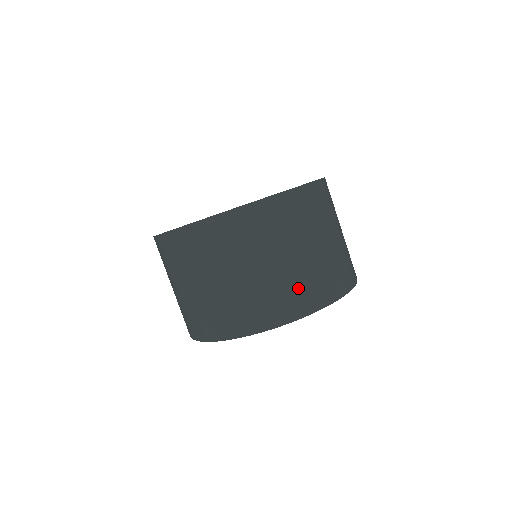
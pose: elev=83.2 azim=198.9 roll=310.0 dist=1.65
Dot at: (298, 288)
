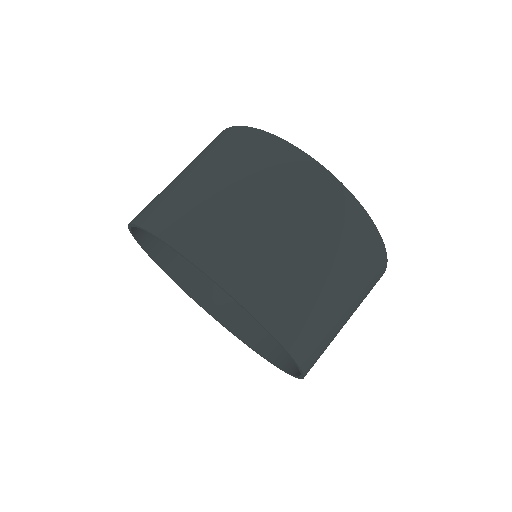
Dot at: (302, 310)
